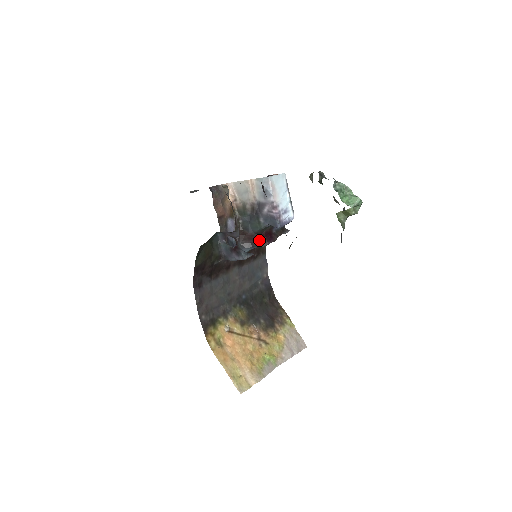
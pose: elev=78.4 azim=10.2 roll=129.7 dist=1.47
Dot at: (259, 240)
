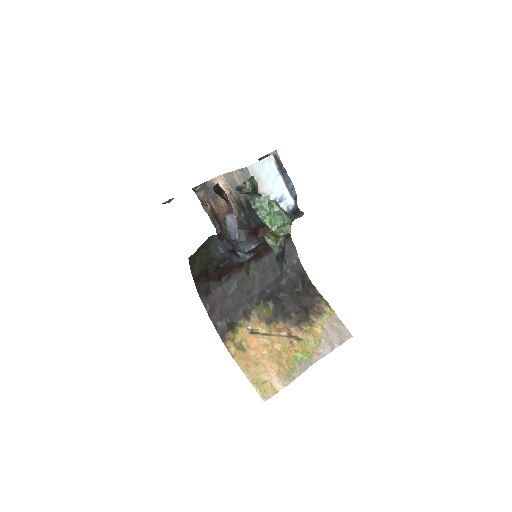
Dot at: (264, 233)
